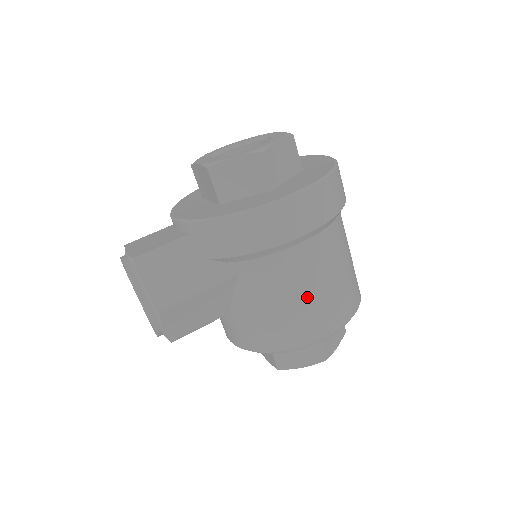
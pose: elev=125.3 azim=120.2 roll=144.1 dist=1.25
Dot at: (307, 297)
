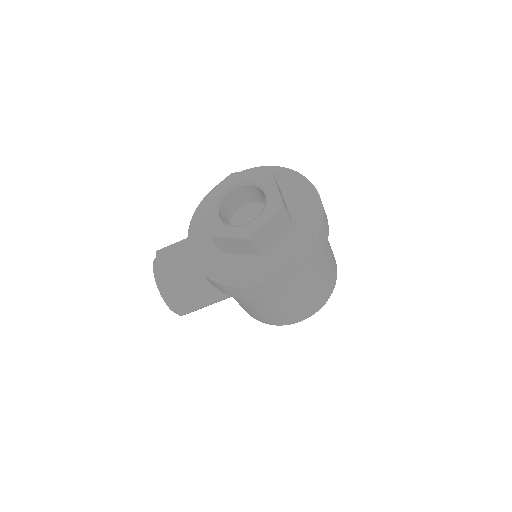
Dot at: (283, 311)
